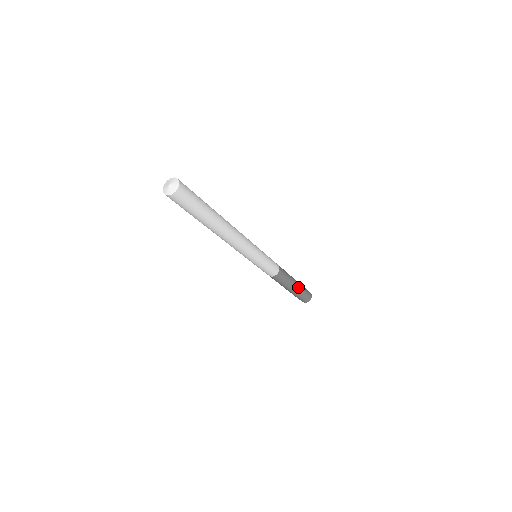
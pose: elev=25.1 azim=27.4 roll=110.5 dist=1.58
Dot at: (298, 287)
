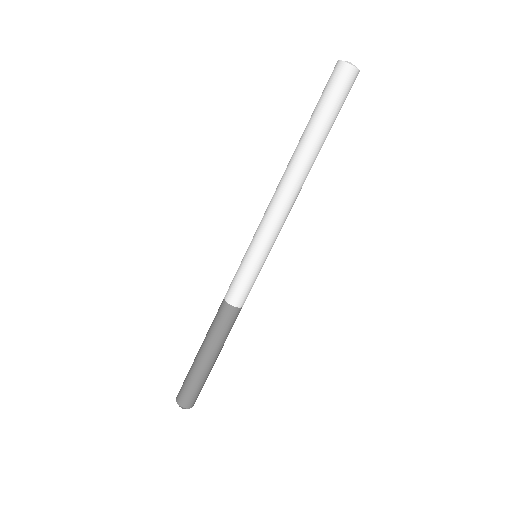
Dot at: (214, 363)
